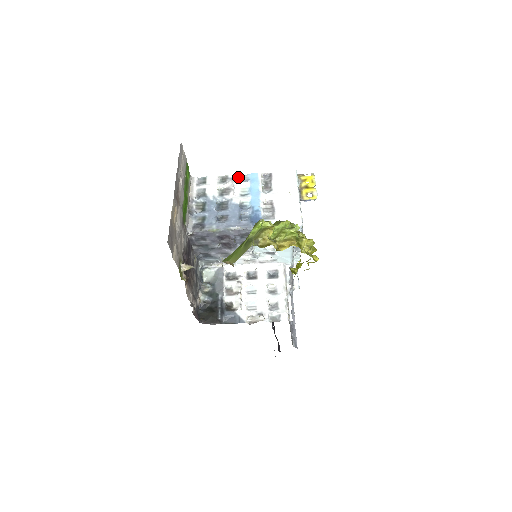
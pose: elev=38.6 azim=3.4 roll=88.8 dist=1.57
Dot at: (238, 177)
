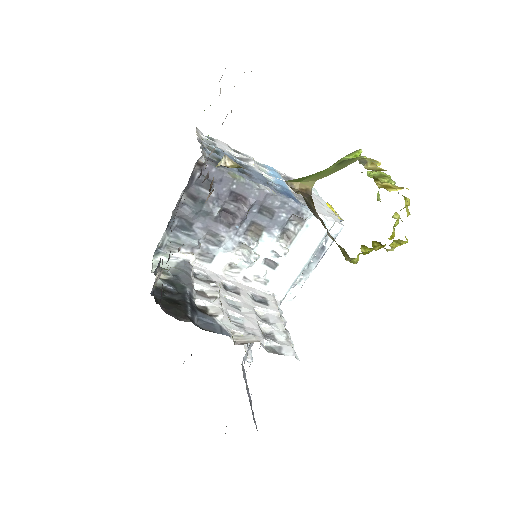
Dot at: (253, 159)
